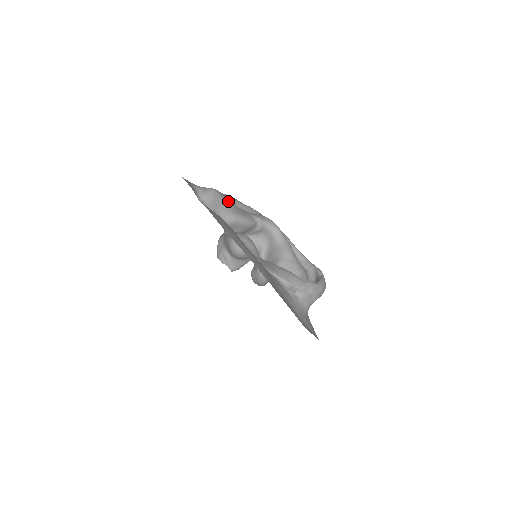
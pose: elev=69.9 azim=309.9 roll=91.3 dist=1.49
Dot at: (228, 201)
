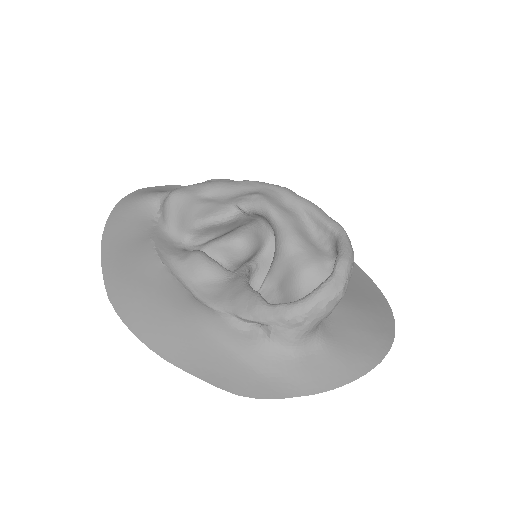
Dot at: (192, 200)
